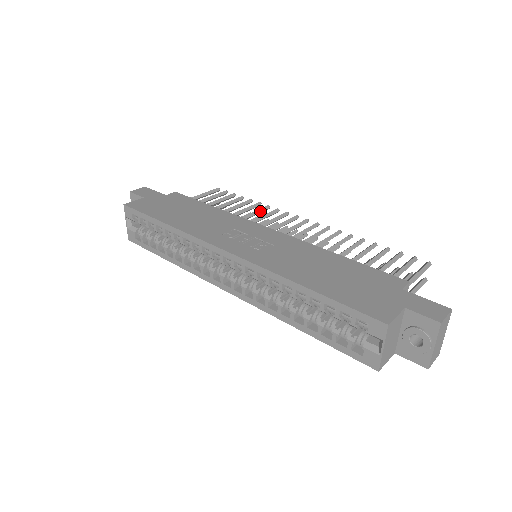
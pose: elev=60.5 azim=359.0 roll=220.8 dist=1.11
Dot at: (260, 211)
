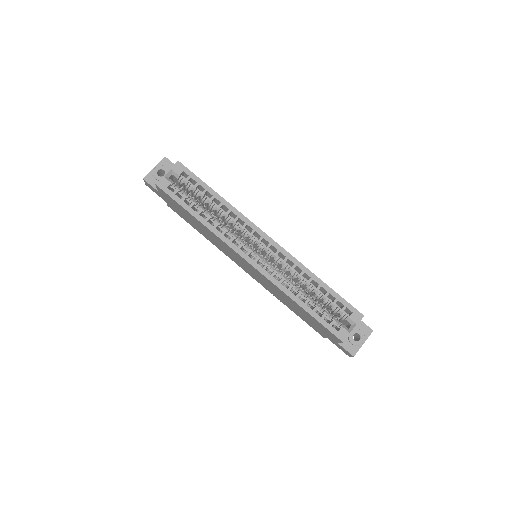
Dot at: occluded
